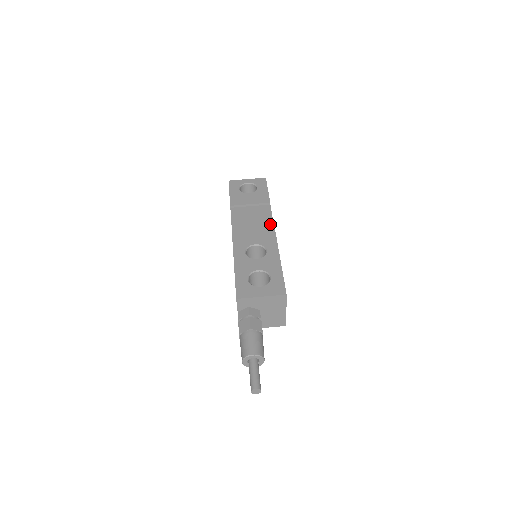
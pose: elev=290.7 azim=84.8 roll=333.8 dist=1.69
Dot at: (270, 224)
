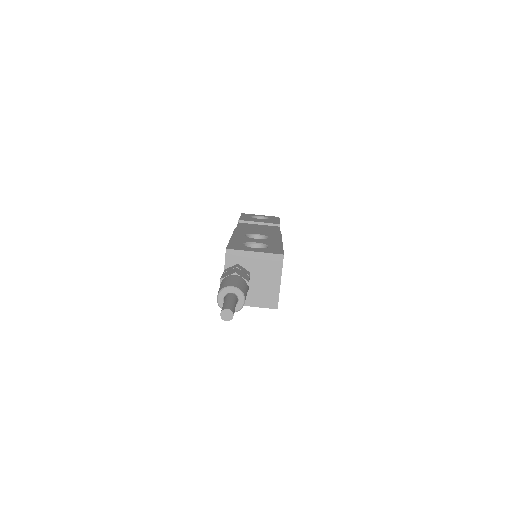
Dot at: occluded
